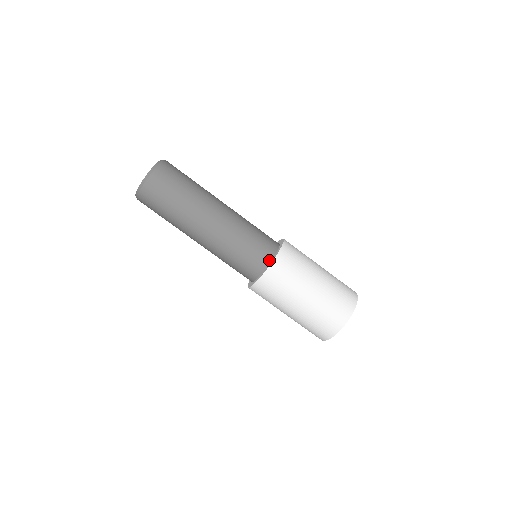
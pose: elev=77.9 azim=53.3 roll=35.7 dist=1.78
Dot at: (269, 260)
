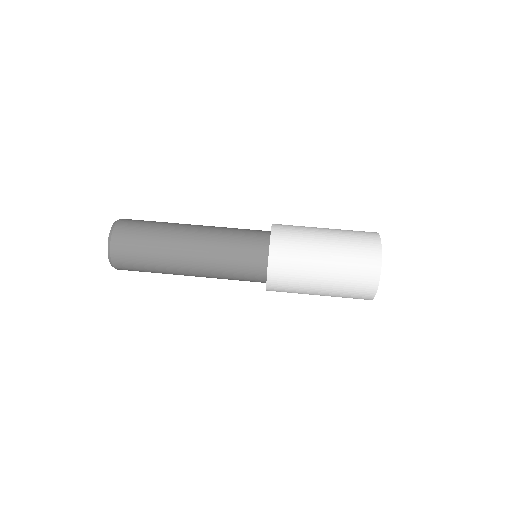
Dot at: (266, 256)
